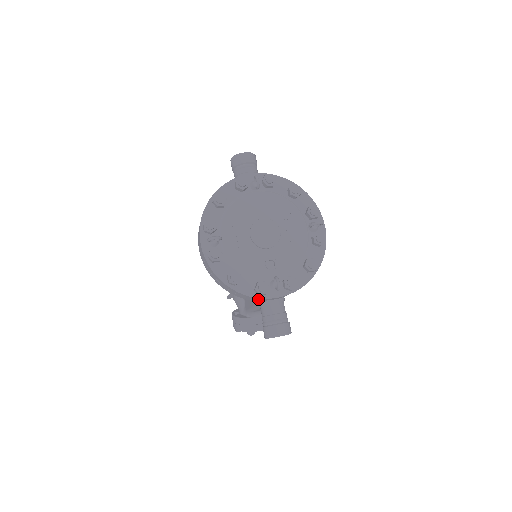
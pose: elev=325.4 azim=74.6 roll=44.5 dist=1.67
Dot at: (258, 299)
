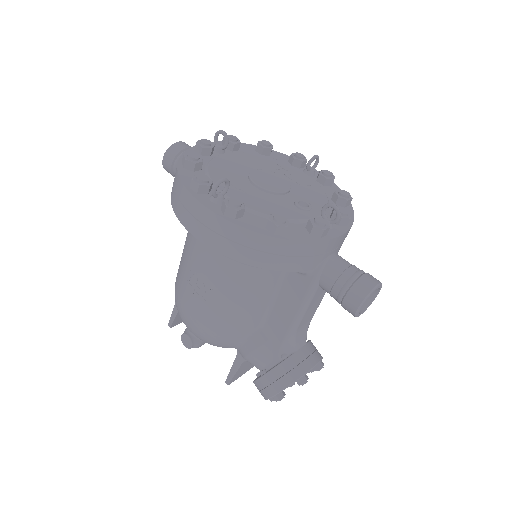
Dot at: (318, 252)
